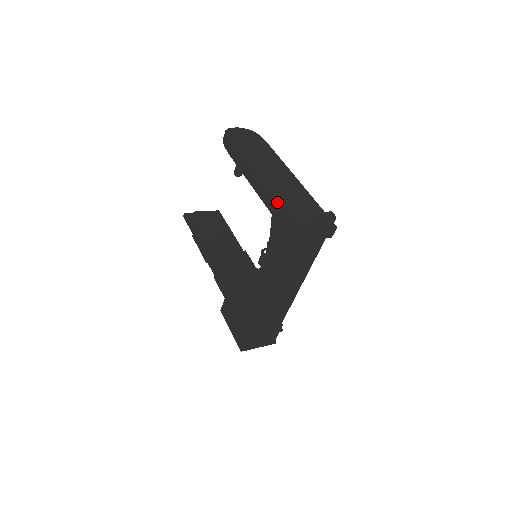
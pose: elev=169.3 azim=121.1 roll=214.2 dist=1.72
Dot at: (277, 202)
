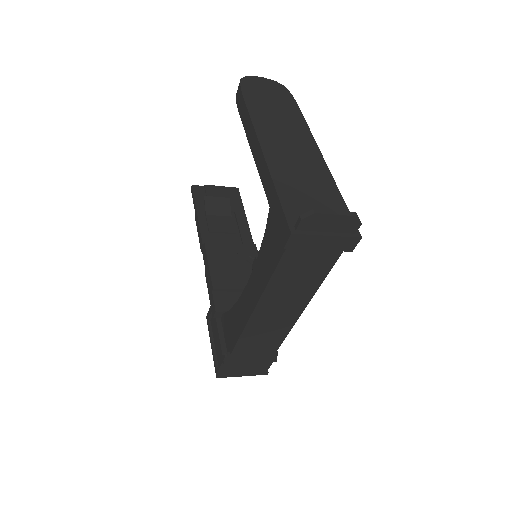
Dot at: (277, 186)
